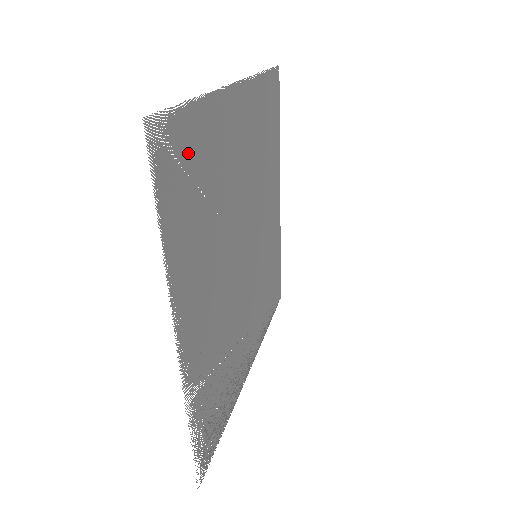
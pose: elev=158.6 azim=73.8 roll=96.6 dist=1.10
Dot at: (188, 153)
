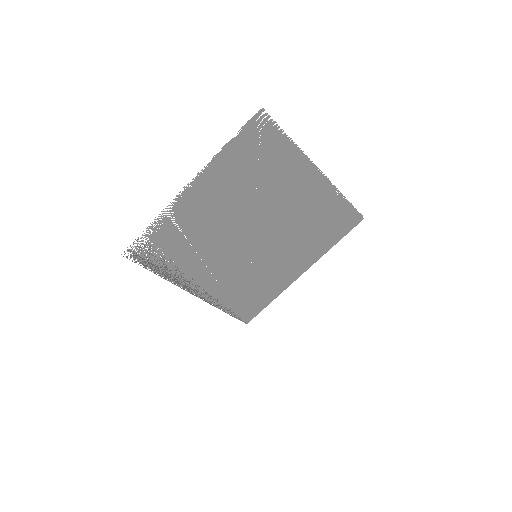
Dot at: (267, 145)
